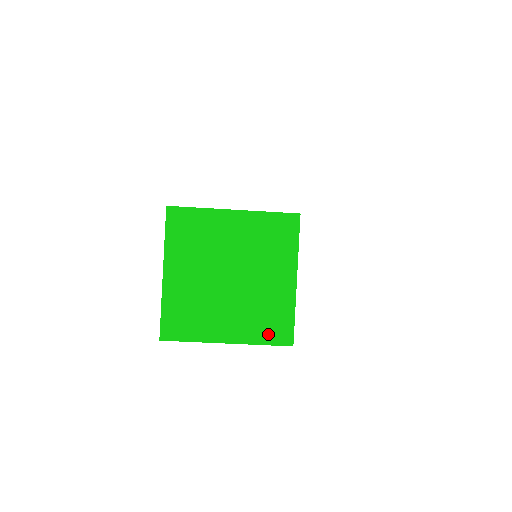
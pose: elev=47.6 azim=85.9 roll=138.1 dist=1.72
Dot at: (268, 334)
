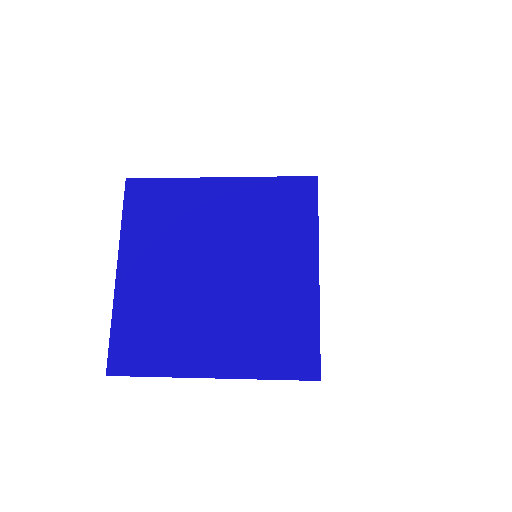
Dot at: occluded
